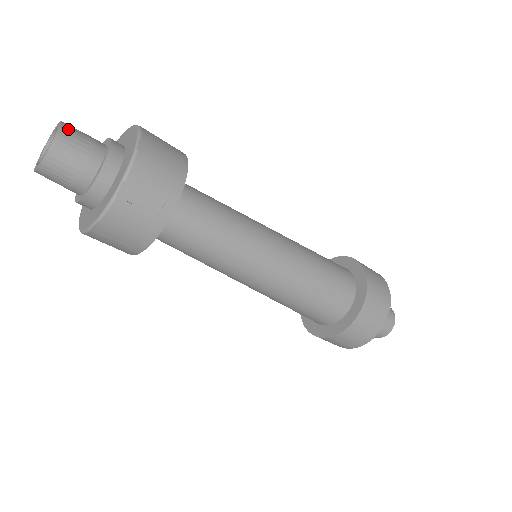
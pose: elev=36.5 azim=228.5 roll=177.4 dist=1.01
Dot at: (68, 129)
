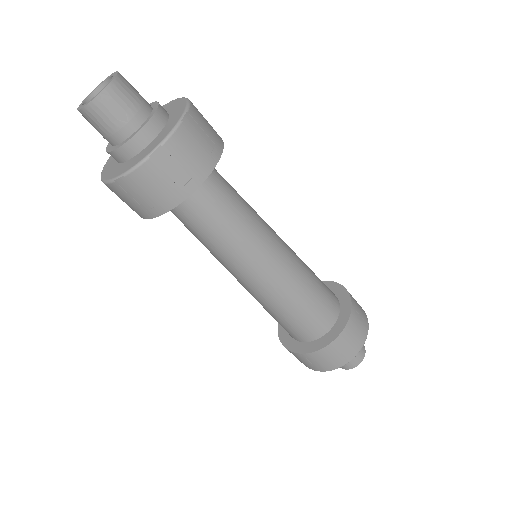
Dot at: (112, 94)
